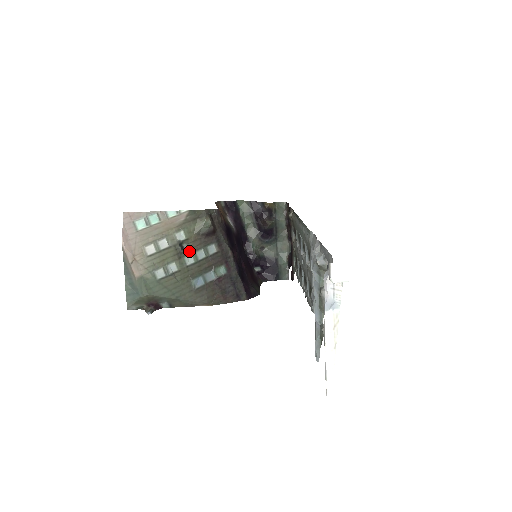
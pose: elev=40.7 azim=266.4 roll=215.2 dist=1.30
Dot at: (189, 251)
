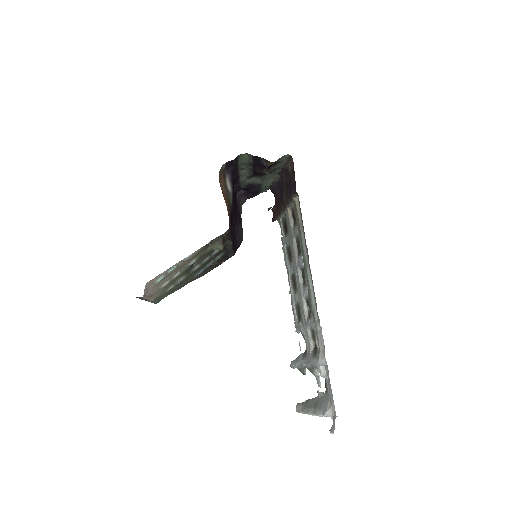
Dot at: (197, 264)
